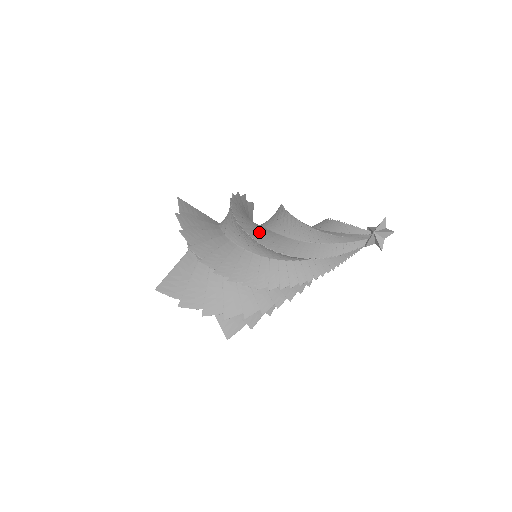
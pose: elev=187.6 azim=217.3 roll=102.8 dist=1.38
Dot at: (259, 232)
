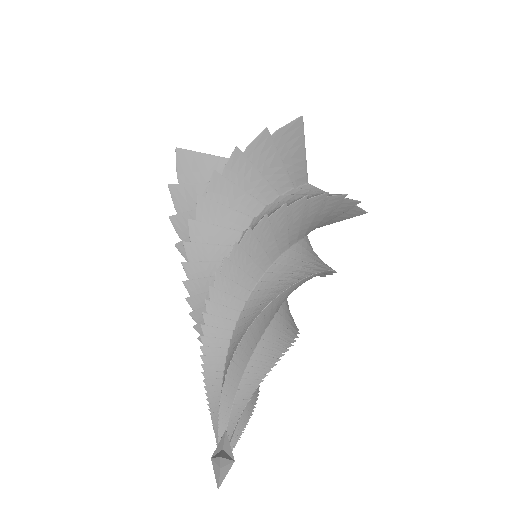
Dot at: (204, 285)
